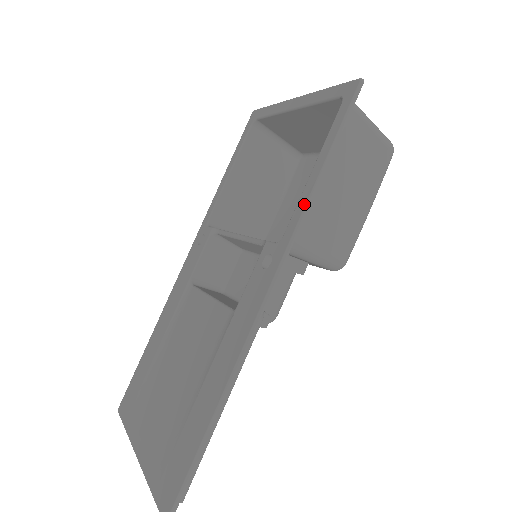
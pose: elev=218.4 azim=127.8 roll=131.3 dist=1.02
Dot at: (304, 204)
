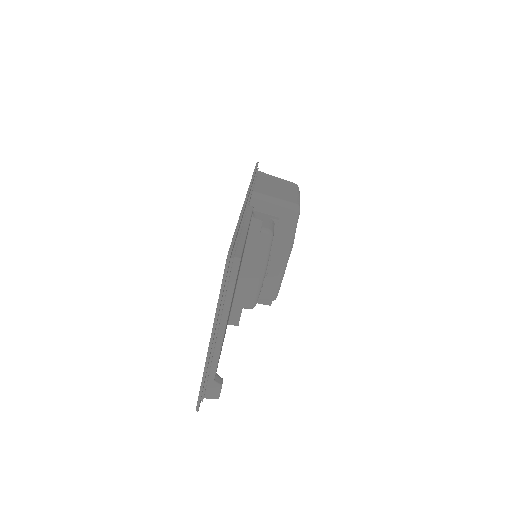
Dot at: occluded
